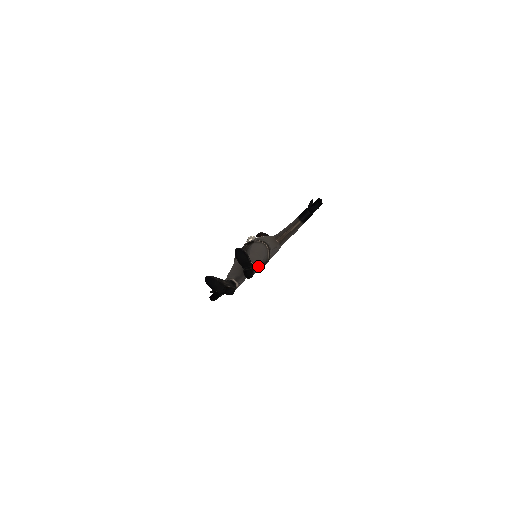
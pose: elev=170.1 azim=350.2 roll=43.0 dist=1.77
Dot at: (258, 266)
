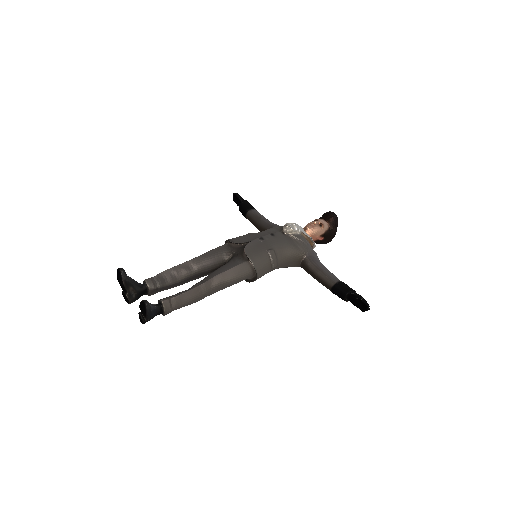
Dot at: occluded
